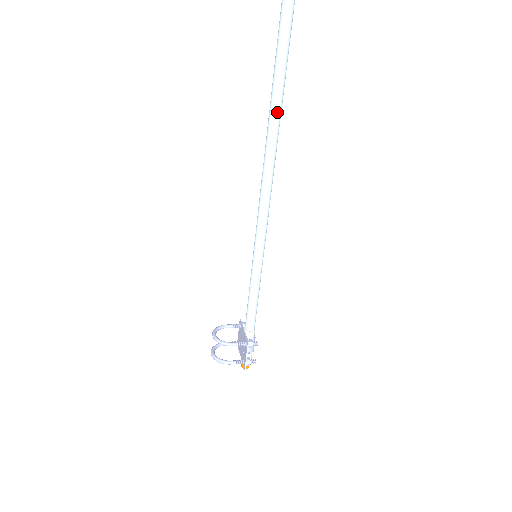
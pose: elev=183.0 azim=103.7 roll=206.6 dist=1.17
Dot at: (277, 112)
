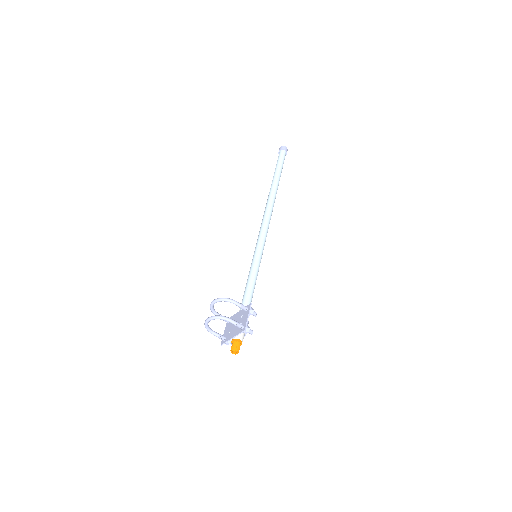
Dot at: (277, 185)
